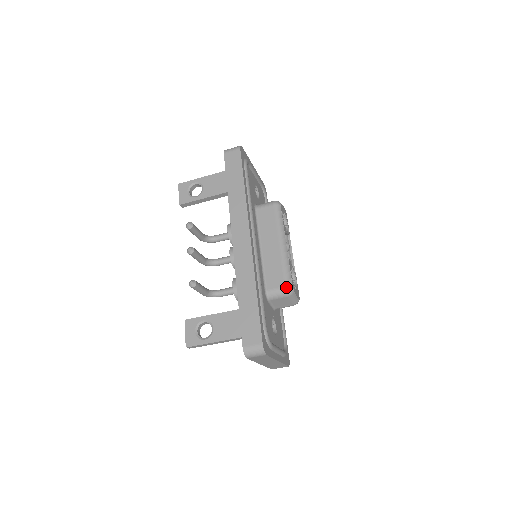
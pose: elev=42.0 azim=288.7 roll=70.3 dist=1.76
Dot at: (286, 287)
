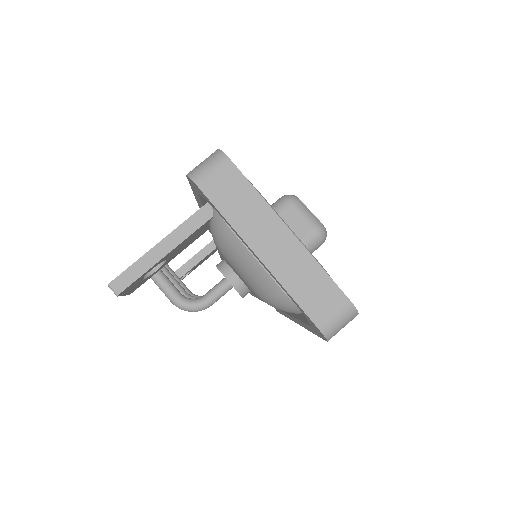
Dot at: (282, 196)
